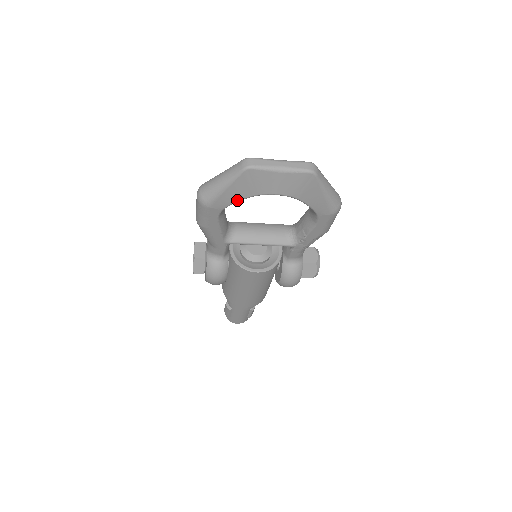
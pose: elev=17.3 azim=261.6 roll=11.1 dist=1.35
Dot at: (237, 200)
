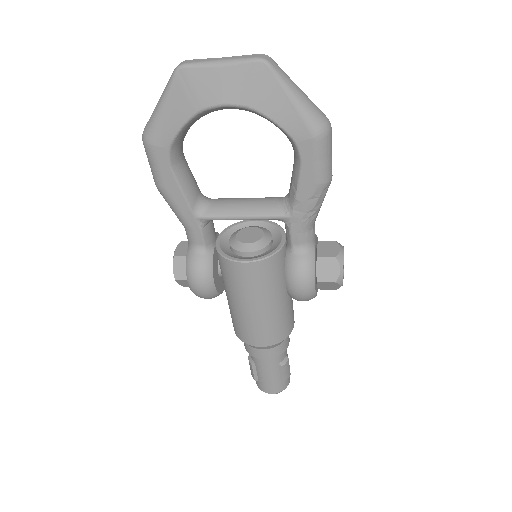
Dot at: (180, 125)
